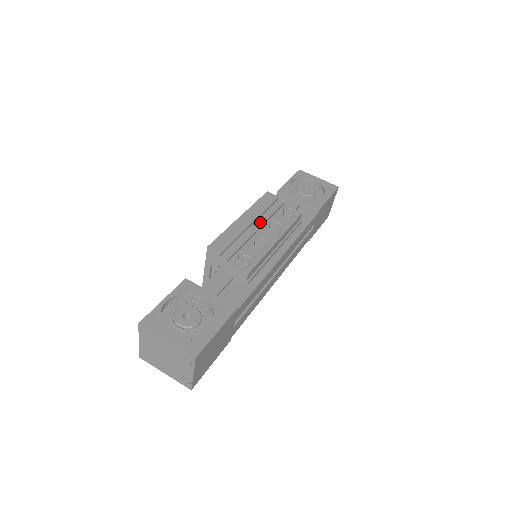
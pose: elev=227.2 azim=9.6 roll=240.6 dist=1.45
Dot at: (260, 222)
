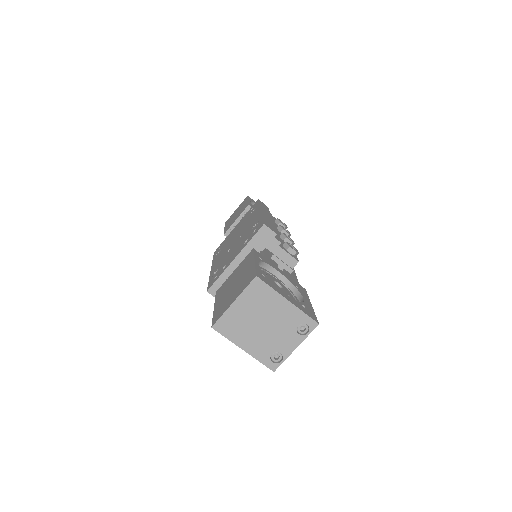
Dot at: occluded
